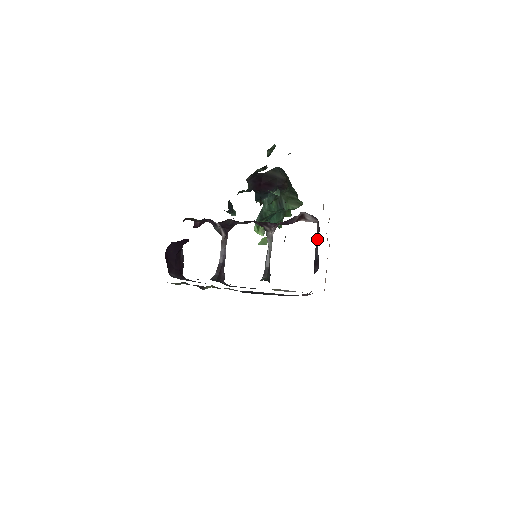
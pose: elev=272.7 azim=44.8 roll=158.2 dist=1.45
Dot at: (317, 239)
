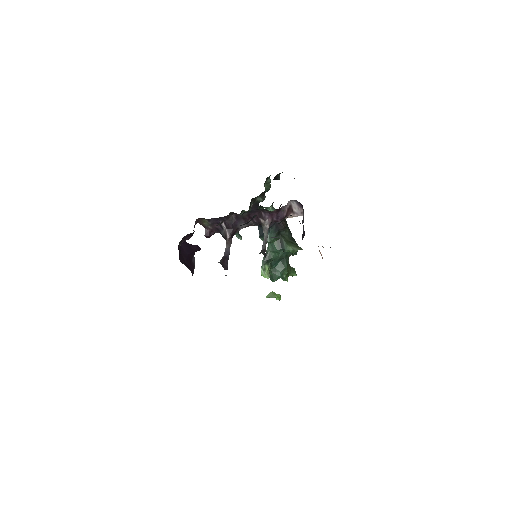
Dot at: (303, 221)
